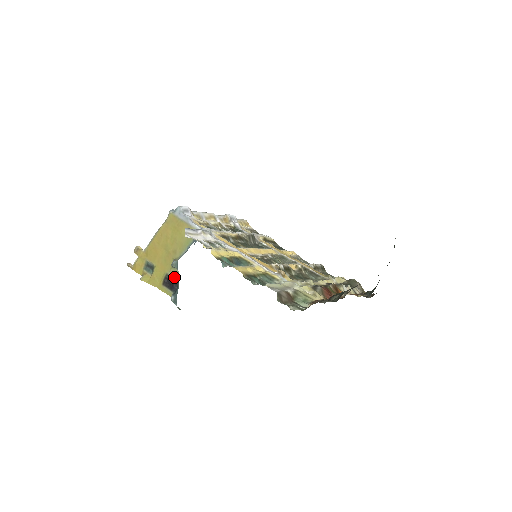
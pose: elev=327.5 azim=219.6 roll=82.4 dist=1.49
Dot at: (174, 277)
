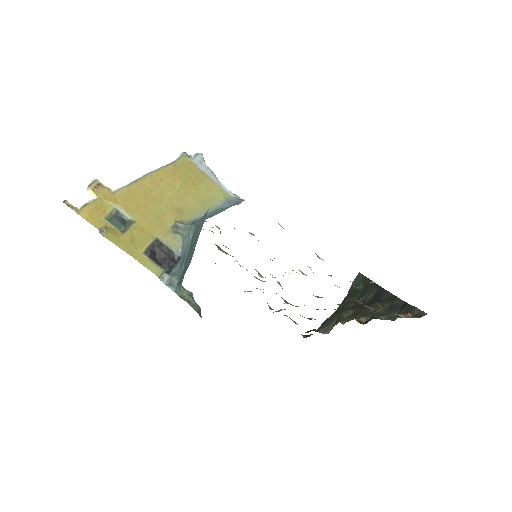
Dot at: (170, 247)
